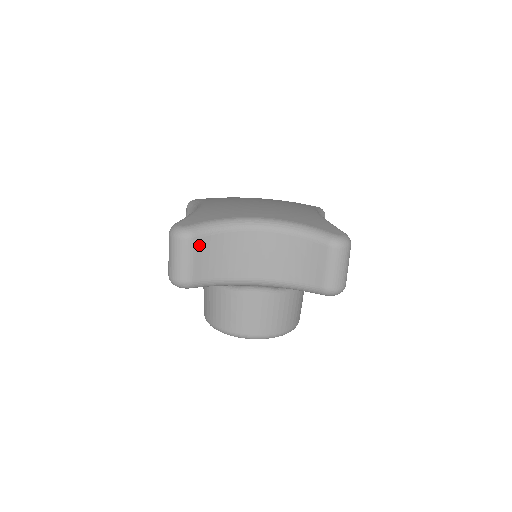
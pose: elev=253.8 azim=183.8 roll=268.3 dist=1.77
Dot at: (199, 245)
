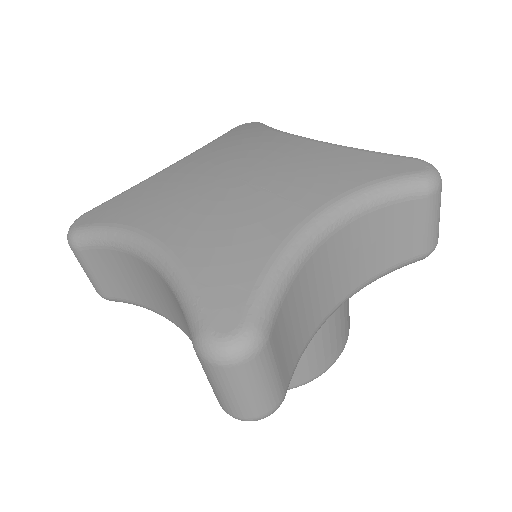
Dot at: (89, 258)
